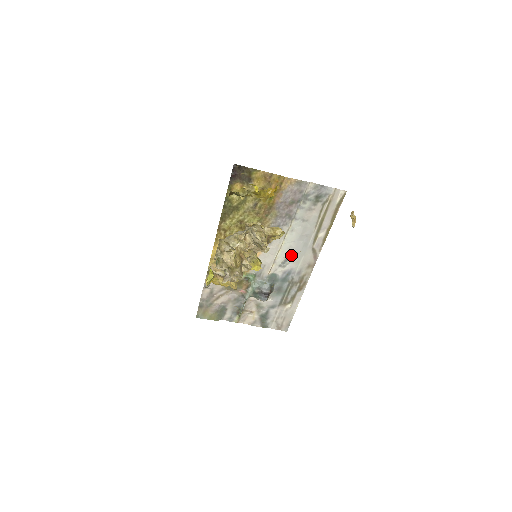
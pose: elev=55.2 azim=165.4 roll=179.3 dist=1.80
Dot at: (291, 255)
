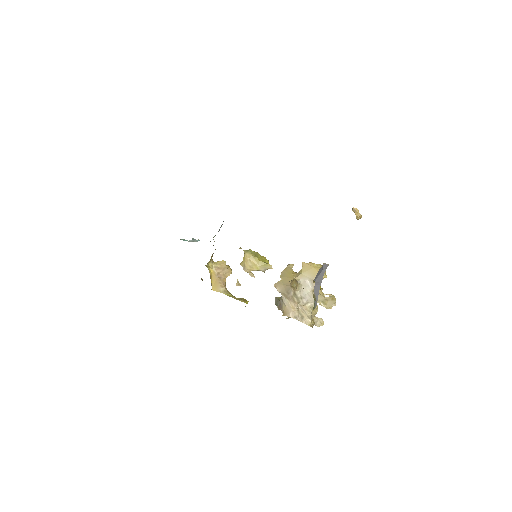
Dot at: occluded
